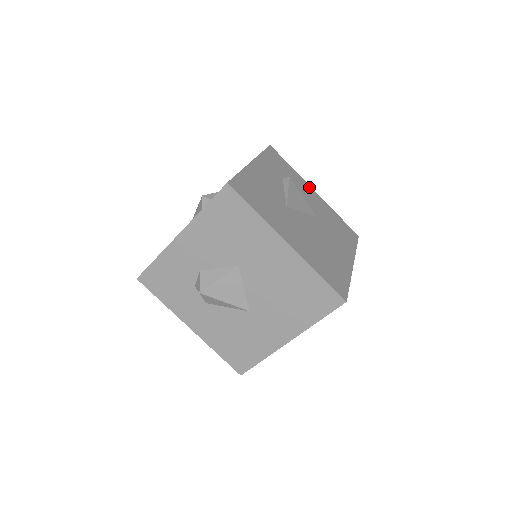
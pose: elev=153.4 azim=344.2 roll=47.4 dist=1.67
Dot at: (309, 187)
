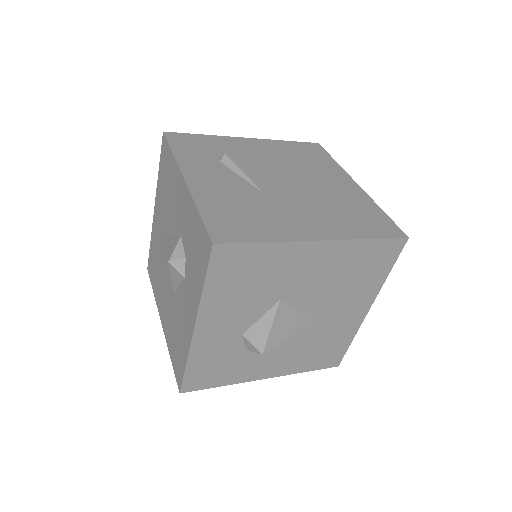
Dot at: (239, 140)
